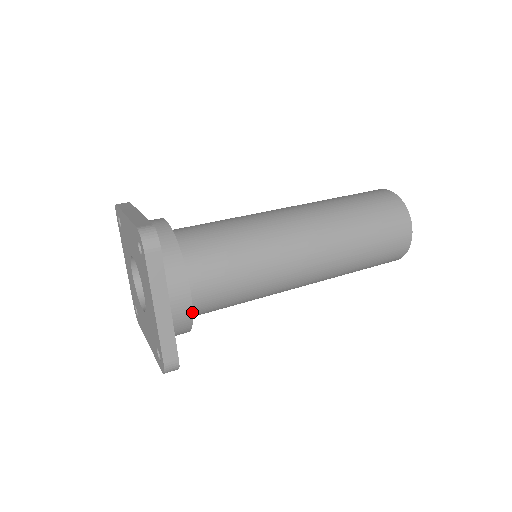
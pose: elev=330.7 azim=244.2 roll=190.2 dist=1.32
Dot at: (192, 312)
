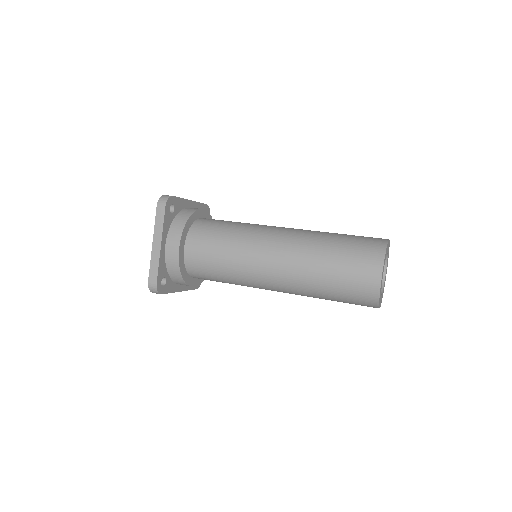
Dot at: (178, 259)
